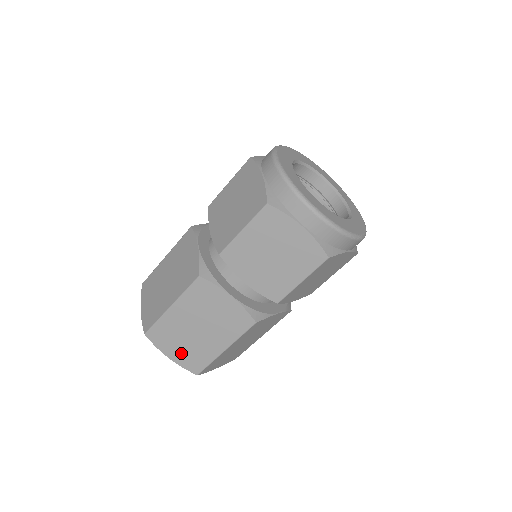
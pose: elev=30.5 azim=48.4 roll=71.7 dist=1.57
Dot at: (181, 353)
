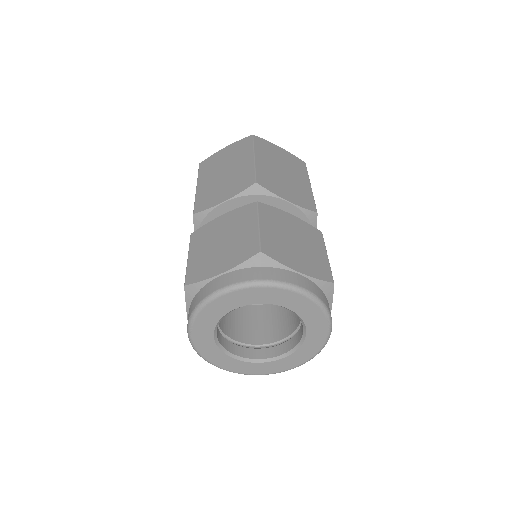
Dot at: occluded
